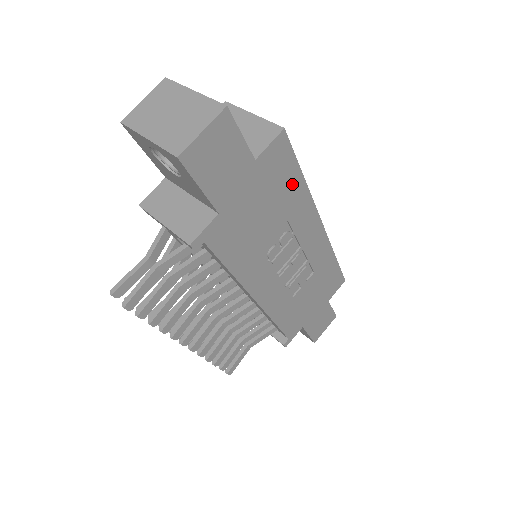
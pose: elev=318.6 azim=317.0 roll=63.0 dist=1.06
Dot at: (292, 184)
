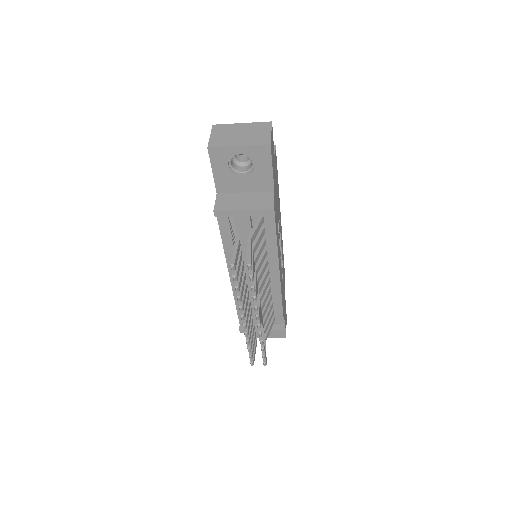
Dot at: occluded
